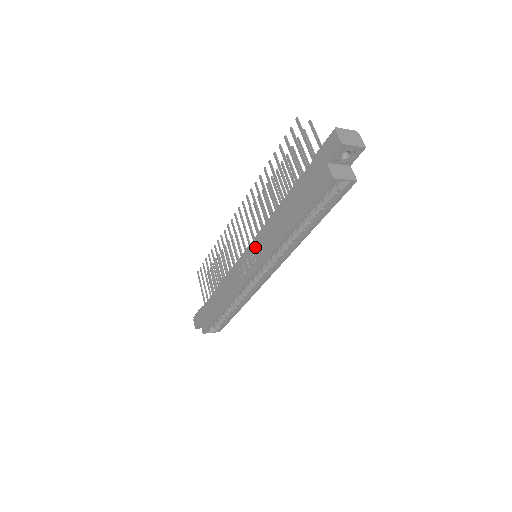
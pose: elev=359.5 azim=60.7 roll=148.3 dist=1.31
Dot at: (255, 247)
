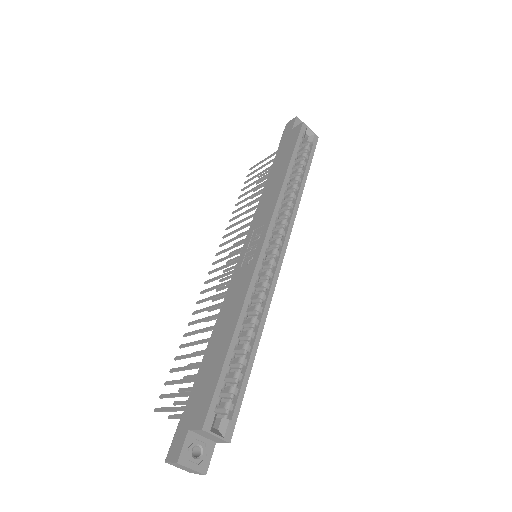
Dot at: (255, 227)
